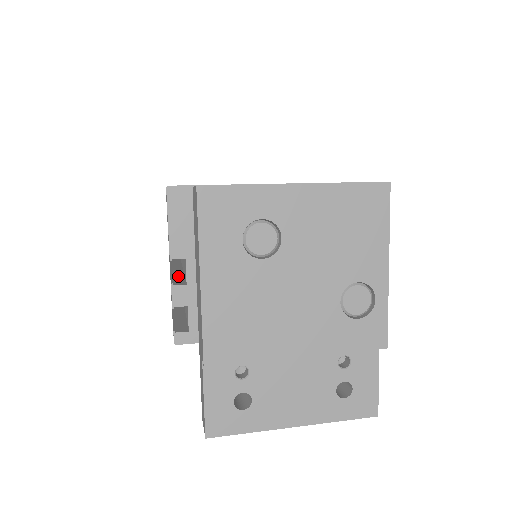
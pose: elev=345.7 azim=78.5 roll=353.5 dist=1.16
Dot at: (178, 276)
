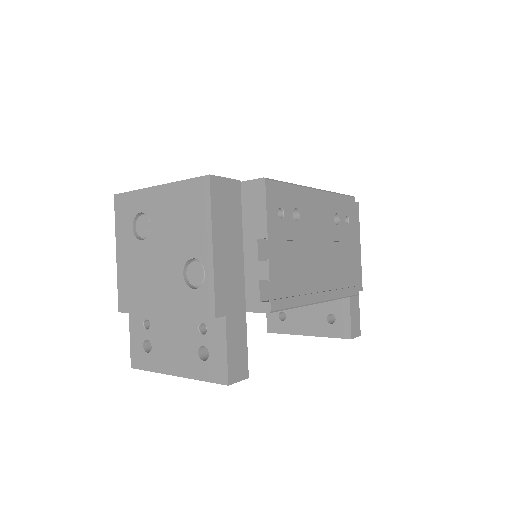
Dot at: occluded
